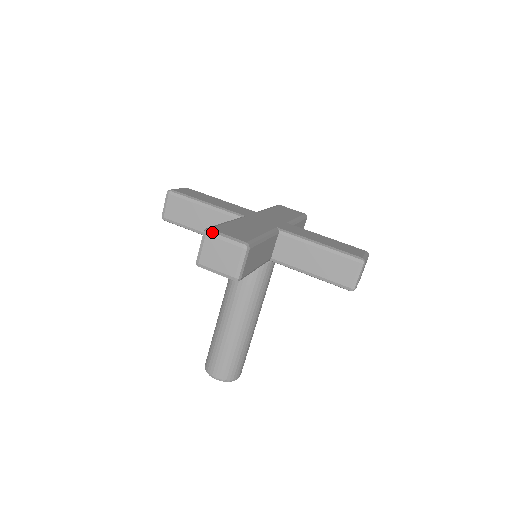
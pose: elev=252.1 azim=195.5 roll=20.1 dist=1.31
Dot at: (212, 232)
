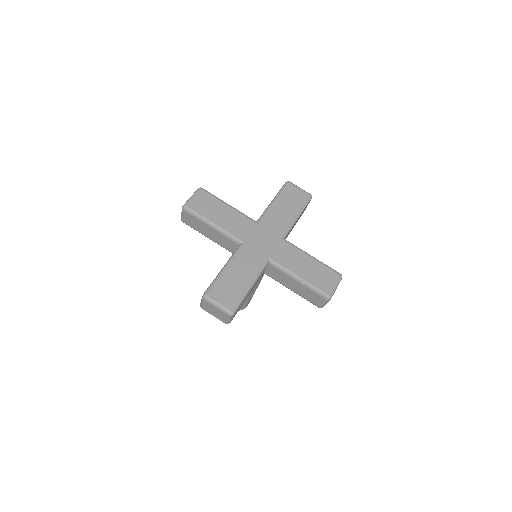
Dot at: (208, 300)
